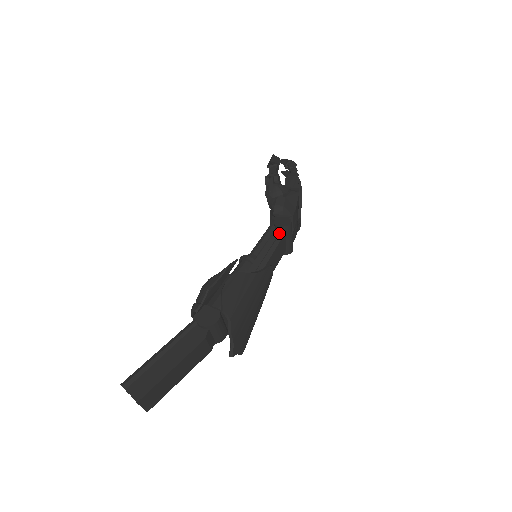
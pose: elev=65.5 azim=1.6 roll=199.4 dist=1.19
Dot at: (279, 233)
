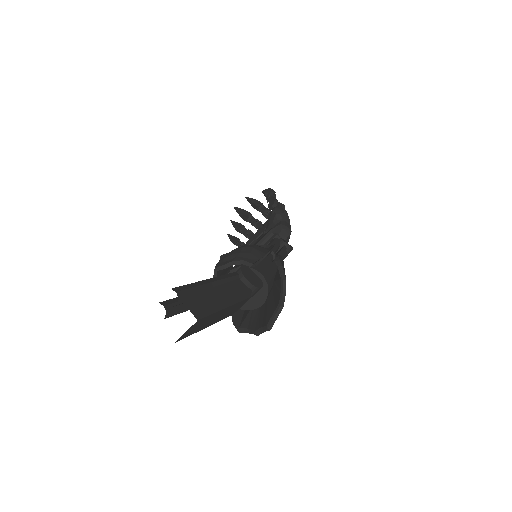
Dot at: (286, 250)
